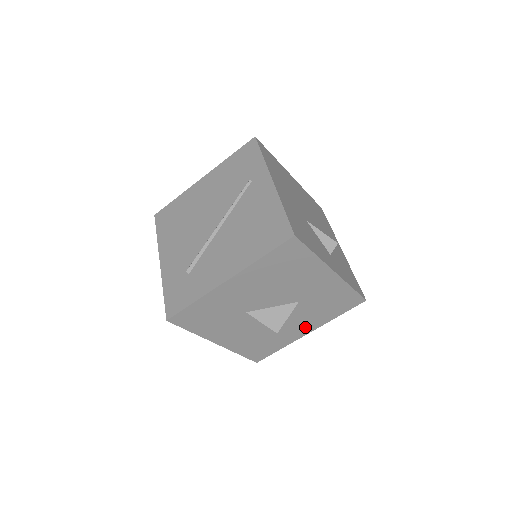
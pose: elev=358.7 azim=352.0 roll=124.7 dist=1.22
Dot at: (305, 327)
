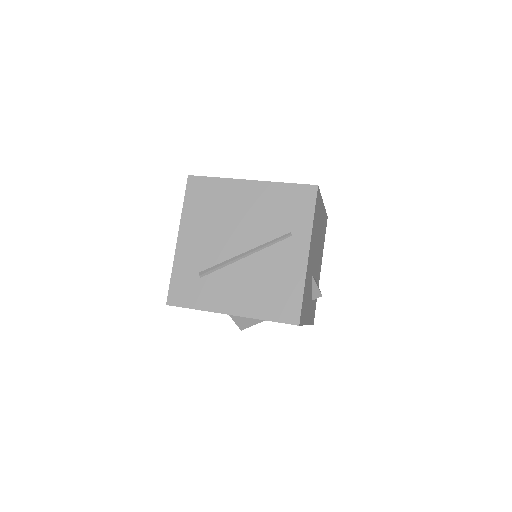
Dot at: occluded
